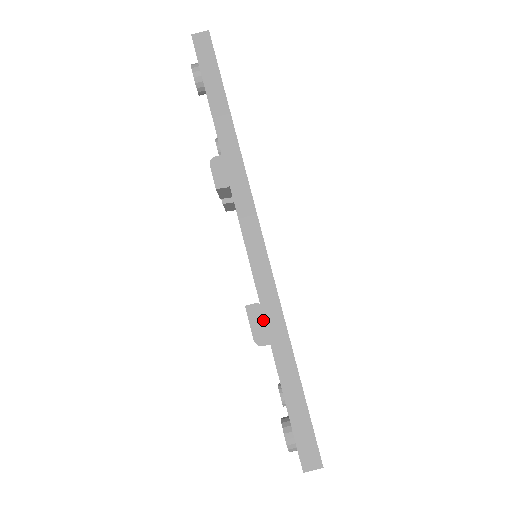
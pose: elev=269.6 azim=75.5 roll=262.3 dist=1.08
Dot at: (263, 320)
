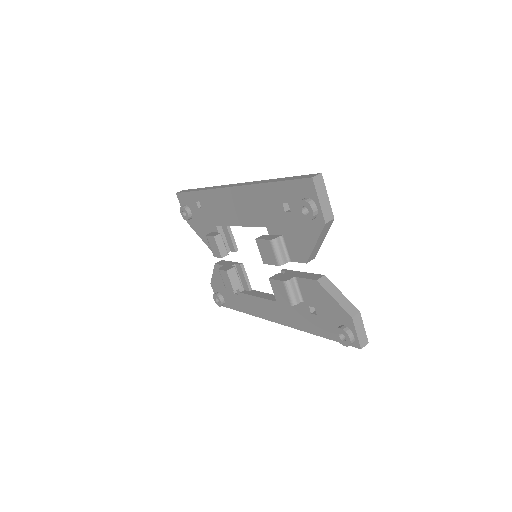
Dot at: (269, 236)
